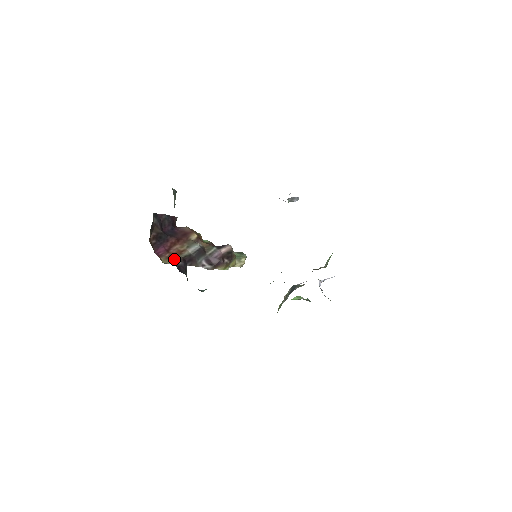
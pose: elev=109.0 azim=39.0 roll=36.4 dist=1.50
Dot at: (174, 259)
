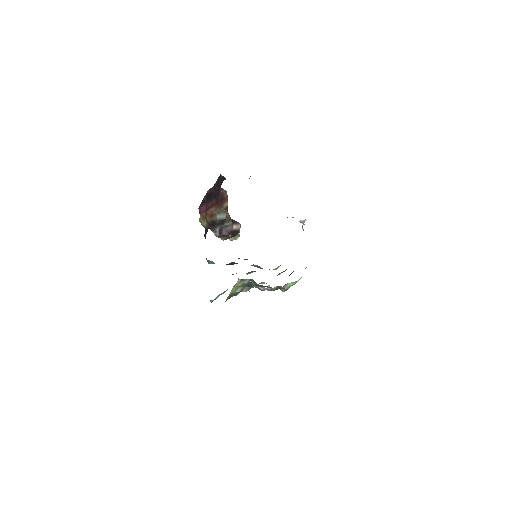
Dot at: (207, 221)
